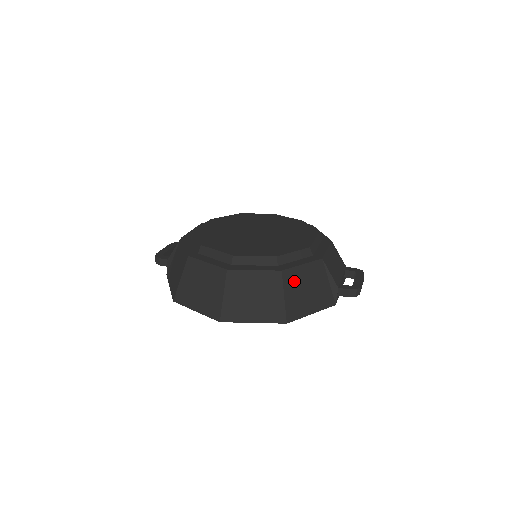
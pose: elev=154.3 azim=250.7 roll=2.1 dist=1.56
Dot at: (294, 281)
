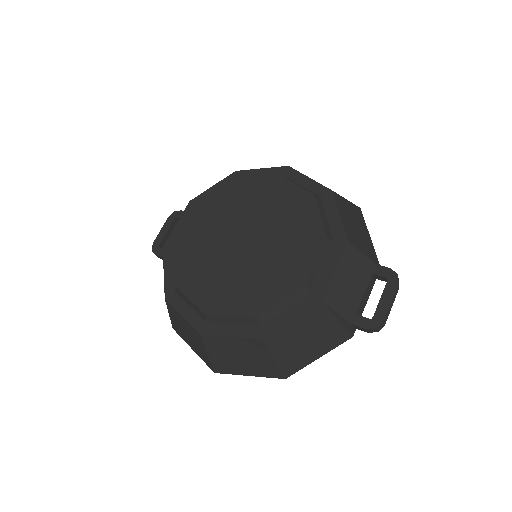
Dot at: (284, 341)
